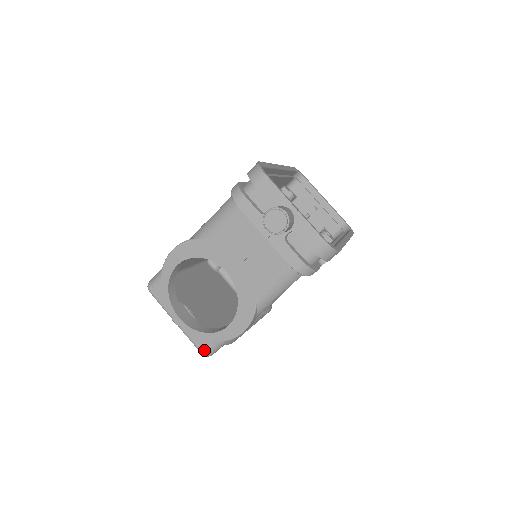
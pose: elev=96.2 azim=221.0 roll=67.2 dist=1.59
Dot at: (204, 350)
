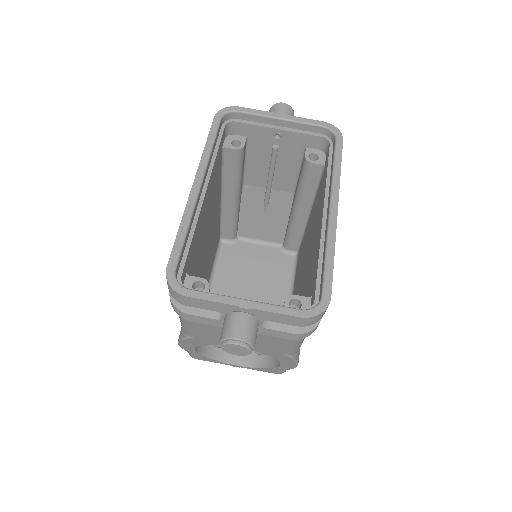
Dot at: (278, 373)
